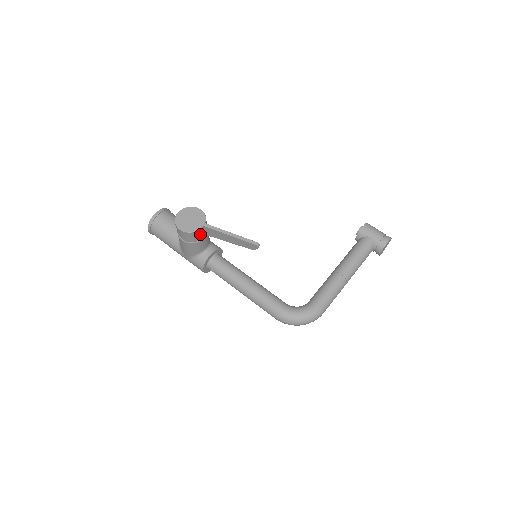
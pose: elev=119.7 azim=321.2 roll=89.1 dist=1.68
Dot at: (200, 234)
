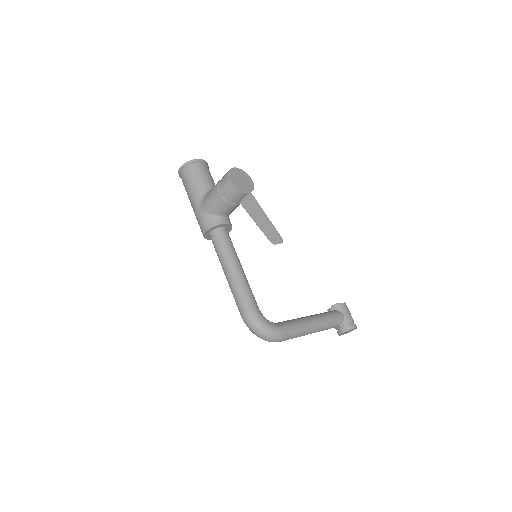
Dot at: (239, 197)
